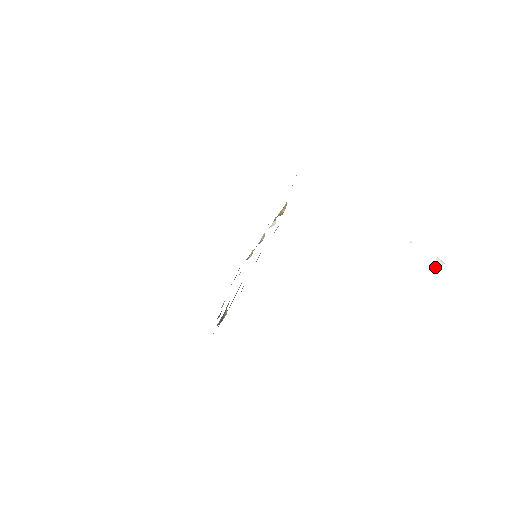
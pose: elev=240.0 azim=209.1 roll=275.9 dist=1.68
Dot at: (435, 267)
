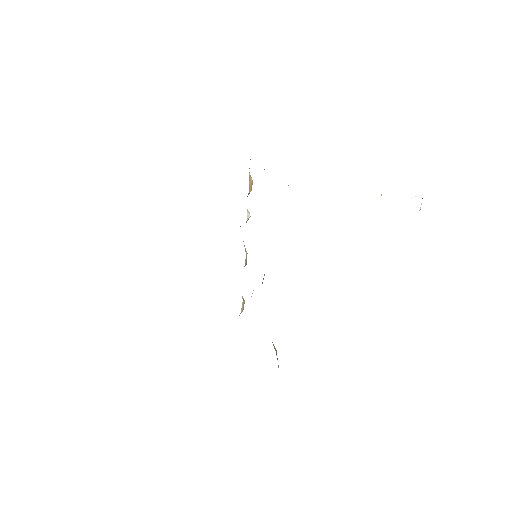
Dot at: (418, 208)
